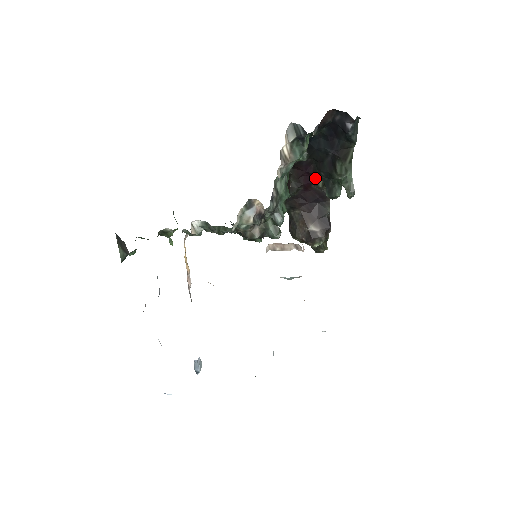
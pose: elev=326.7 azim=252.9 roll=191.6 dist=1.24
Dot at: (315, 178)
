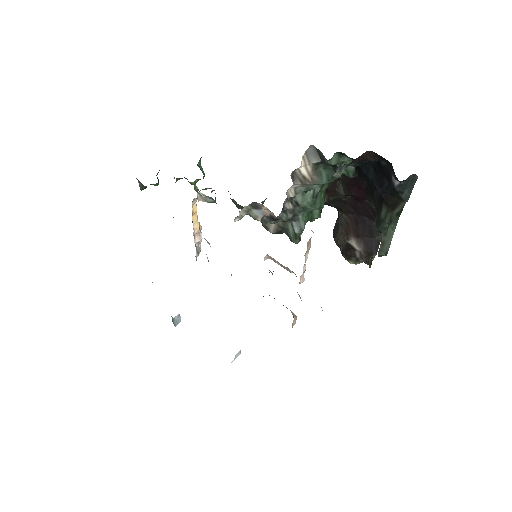
Dot at: (367, 197)
